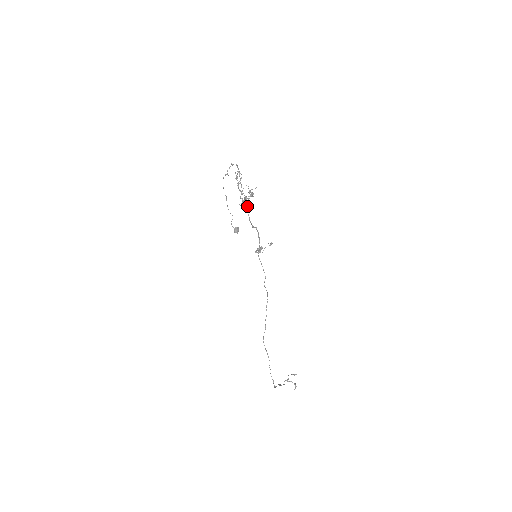
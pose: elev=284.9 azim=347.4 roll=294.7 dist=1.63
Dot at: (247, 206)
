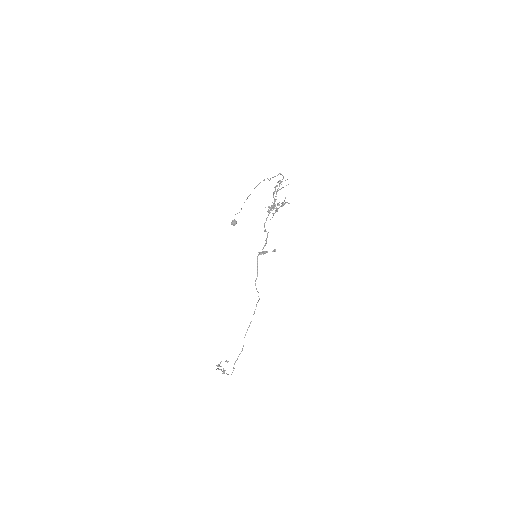
Dot at: occluded
